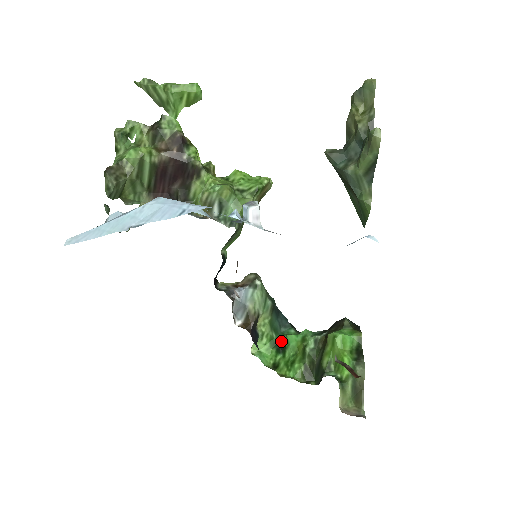
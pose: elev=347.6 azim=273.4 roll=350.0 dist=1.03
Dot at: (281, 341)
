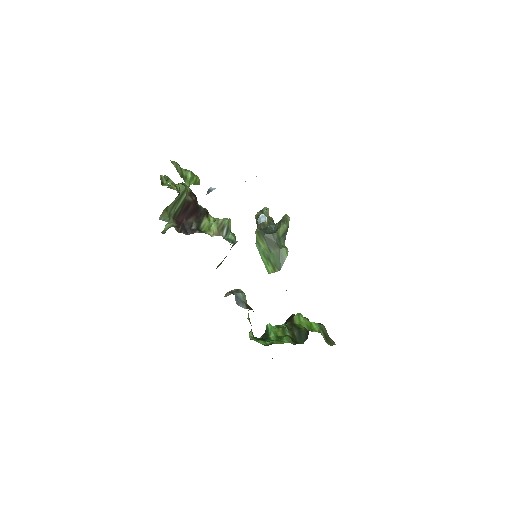
Dot at: (259, 338)
